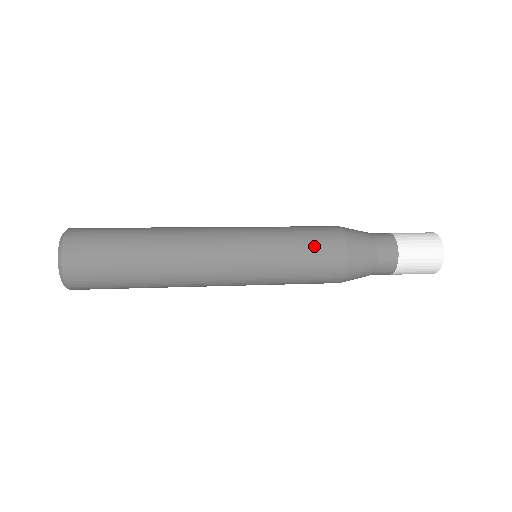
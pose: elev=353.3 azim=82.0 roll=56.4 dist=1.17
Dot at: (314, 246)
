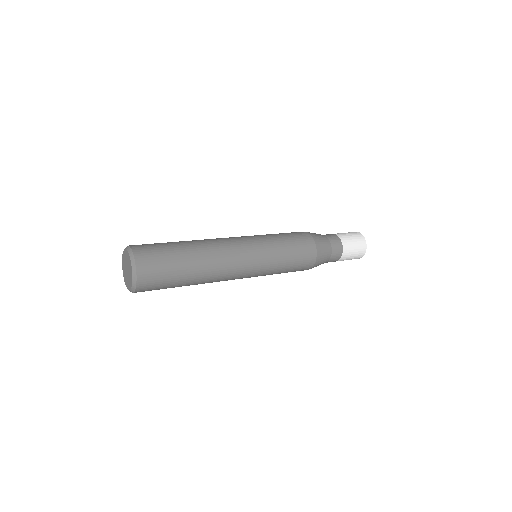
Dot at: (291, 235)
